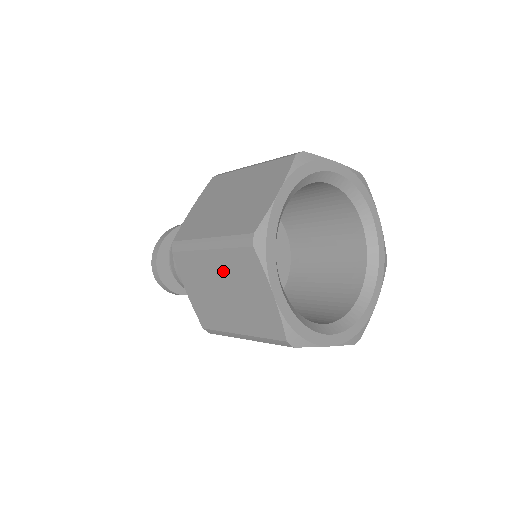
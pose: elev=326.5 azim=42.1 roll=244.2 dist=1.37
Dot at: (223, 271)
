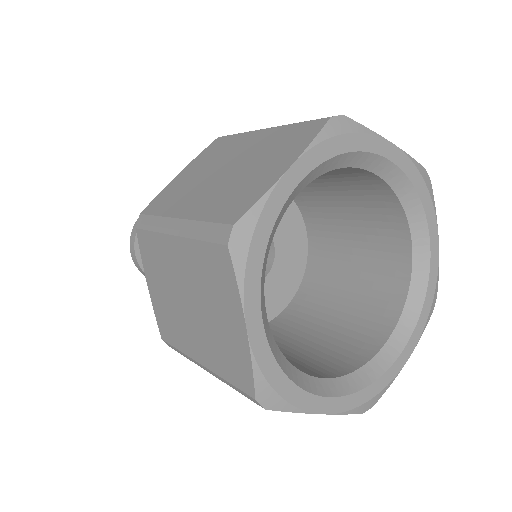
Dot at: (188, 271)
